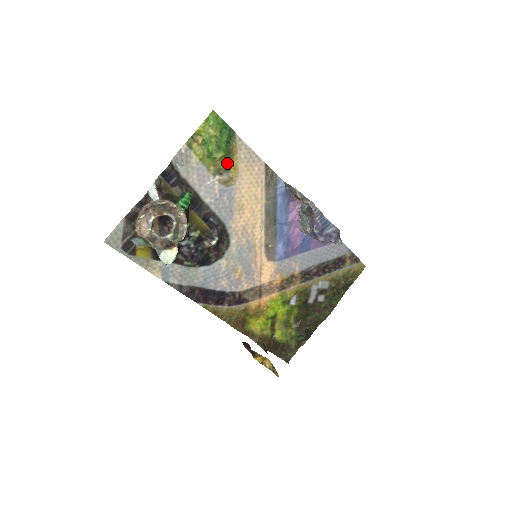
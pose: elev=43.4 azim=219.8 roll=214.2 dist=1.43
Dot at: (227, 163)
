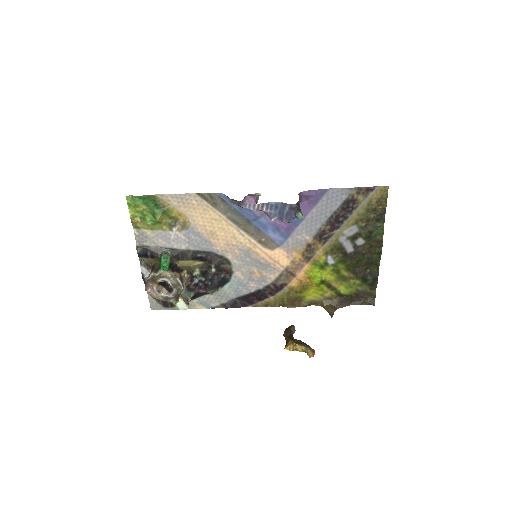
Dot at: (170, 217)
